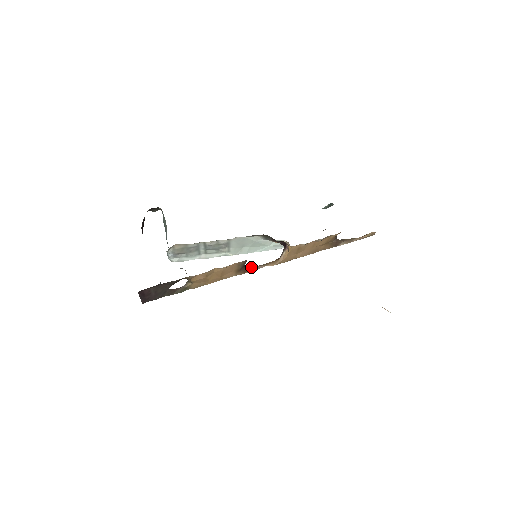
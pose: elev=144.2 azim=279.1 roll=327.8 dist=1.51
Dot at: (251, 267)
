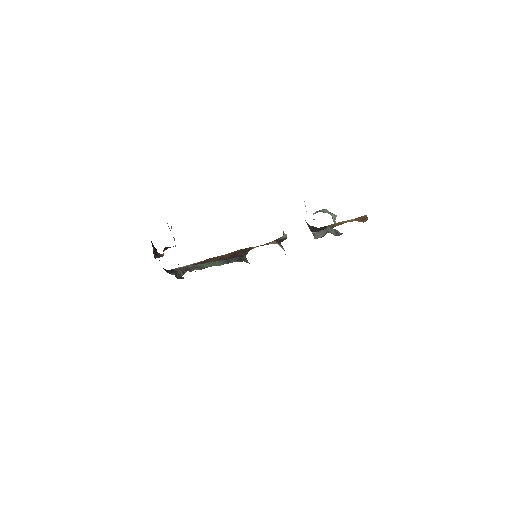
Dot at: occluded
